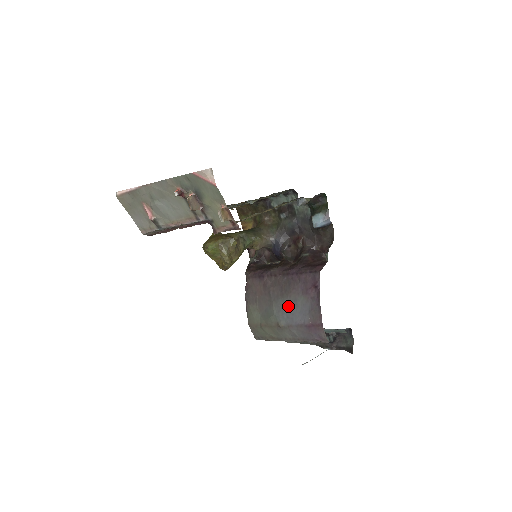
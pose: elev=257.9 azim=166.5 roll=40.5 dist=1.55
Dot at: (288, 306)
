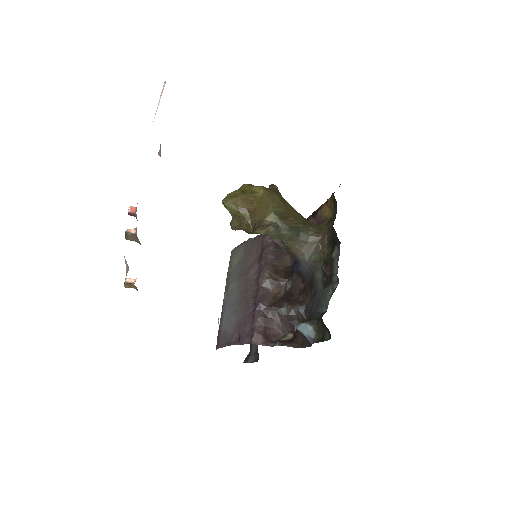
Dot at: (233, 303)
